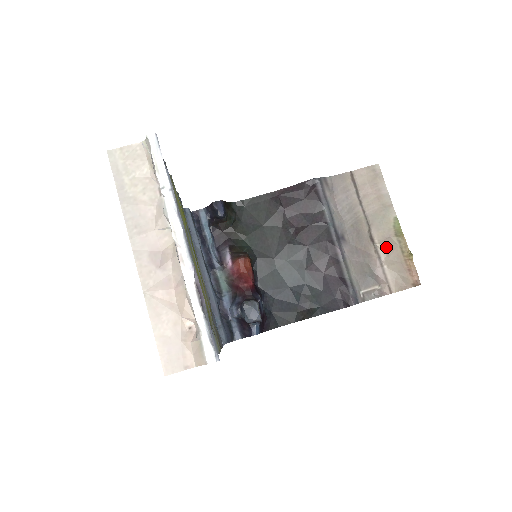
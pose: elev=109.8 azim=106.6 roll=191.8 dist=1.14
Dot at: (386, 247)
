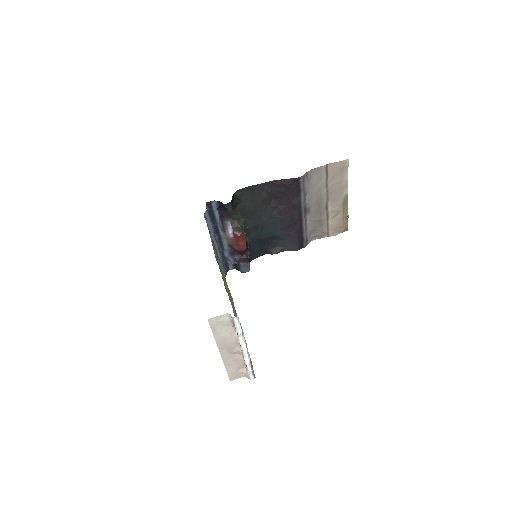
Dot at: (334, 212)
